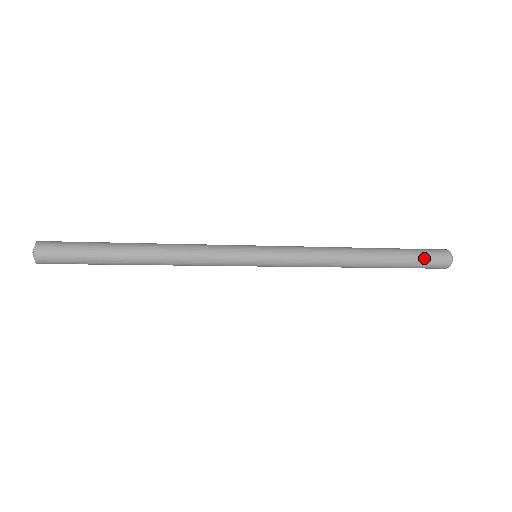
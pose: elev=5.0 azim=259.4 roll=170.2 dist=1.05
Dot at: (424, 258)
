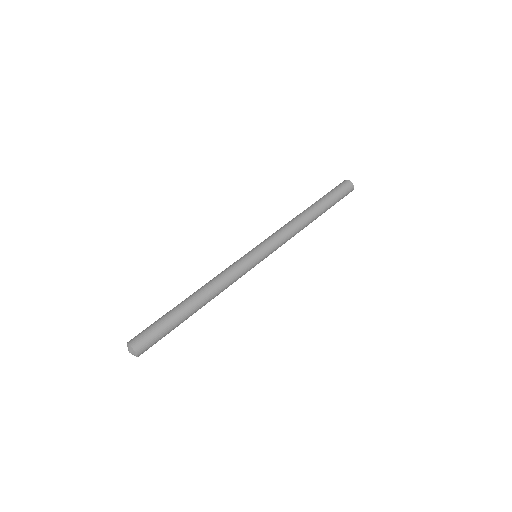
Dot at: occluded
